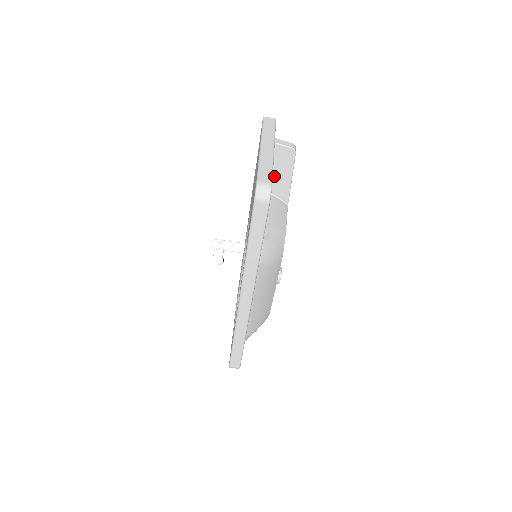
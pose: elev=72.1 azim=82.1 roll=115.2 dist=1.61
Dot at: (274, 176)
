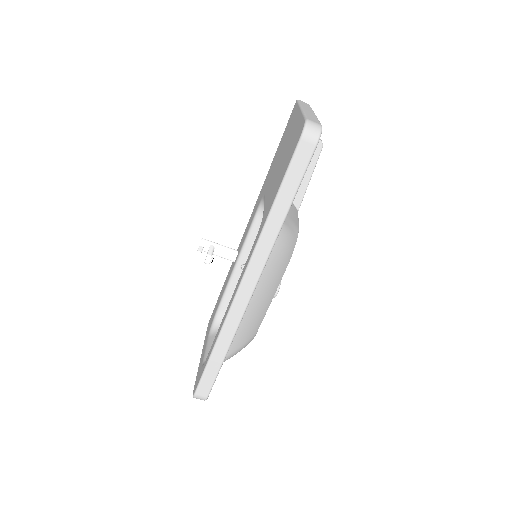
Dot at: occluded
